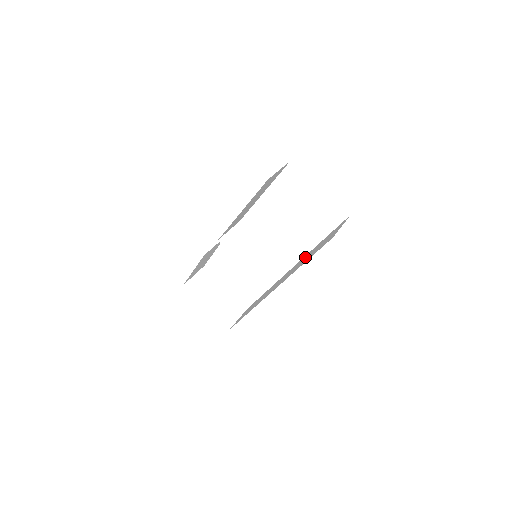
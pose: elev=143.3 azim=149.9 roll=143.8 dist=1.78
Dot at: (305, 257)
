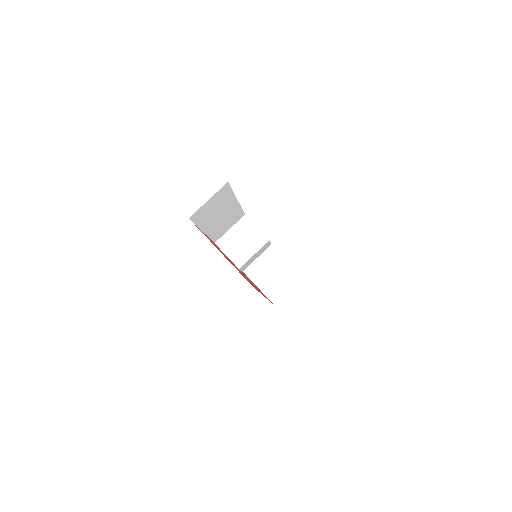
Dot at: occluded
